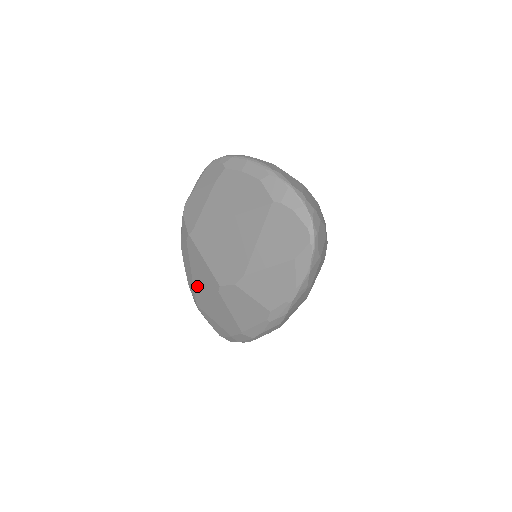
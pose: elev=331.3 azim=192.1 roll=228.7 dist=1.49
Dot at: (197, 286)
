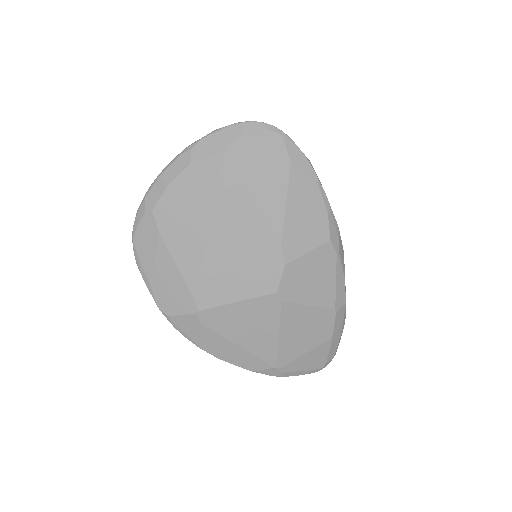
Dot at: (259, 347)
